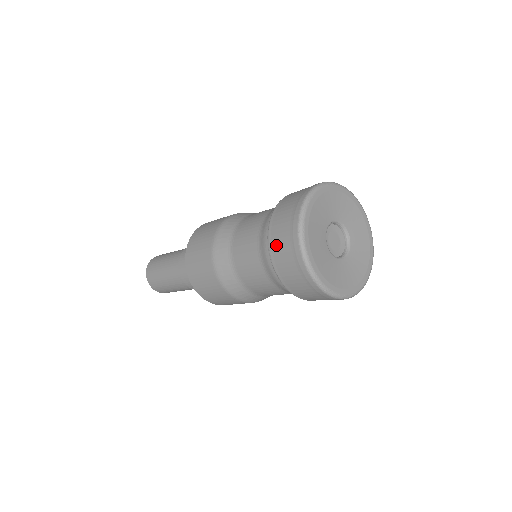
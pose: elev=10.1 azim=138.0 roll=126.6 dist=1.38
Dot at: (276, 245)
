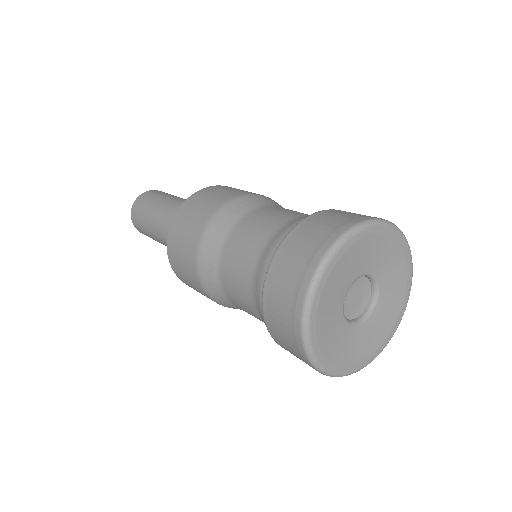
Dot at: occluded
